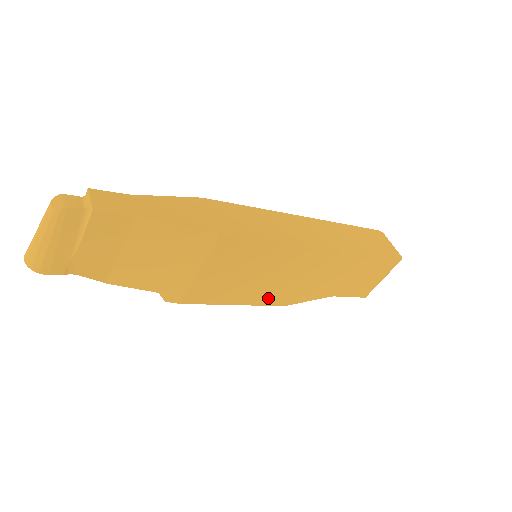
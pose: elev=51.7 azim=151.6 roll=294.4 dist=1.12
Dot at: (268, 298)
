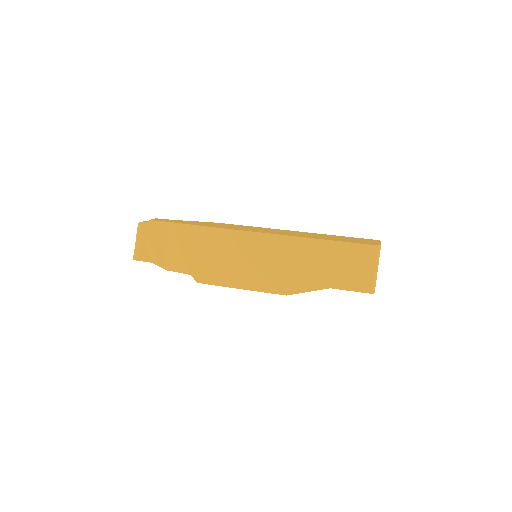
Dot at: (267, 285)
